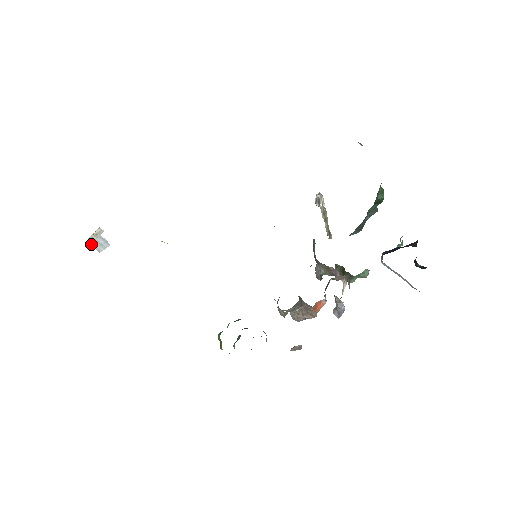
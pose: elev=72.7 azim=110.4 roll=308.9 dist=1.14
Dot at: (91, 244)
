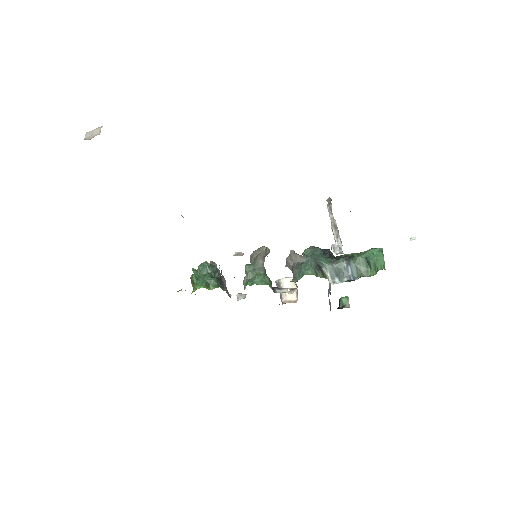
Dot at: occluded
